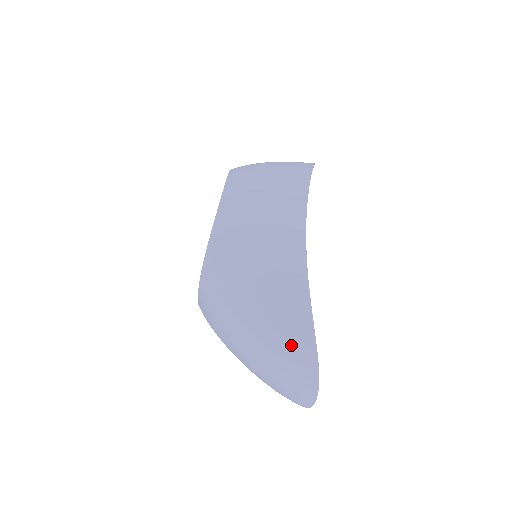
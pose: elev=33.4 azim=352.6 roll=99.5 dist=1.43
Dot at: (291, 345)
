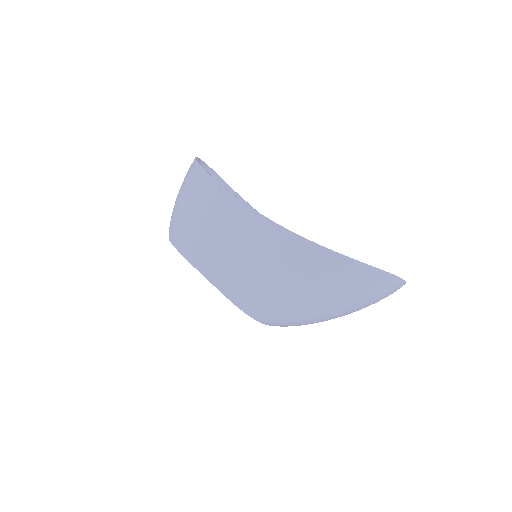
Dot at: (350, 282)
